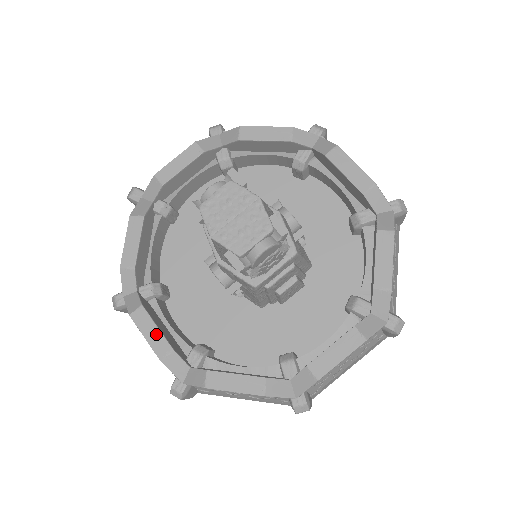
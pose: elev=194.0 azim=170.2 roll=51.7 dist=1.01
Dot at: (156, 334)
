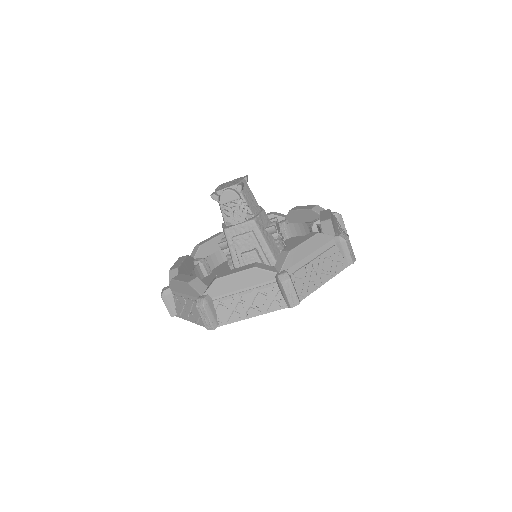
Dot at: (179, 263)
